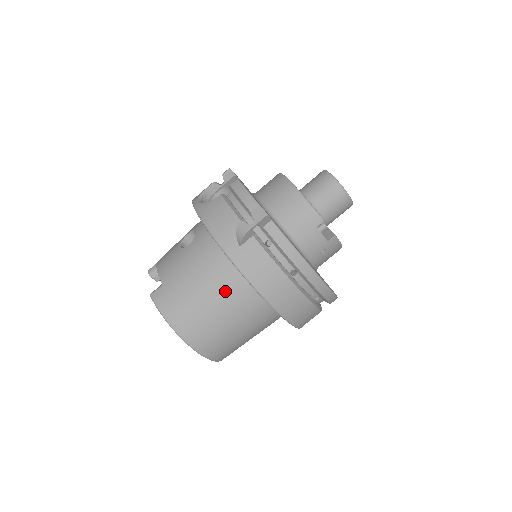
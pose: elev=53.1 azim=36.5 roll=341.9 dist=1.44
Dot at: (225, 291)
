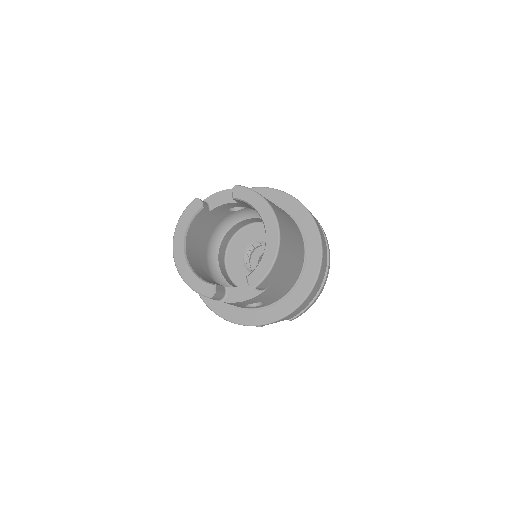
Dot at: (289, 217)
